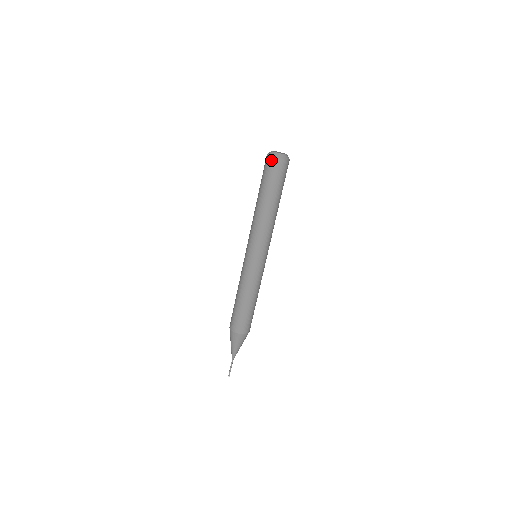
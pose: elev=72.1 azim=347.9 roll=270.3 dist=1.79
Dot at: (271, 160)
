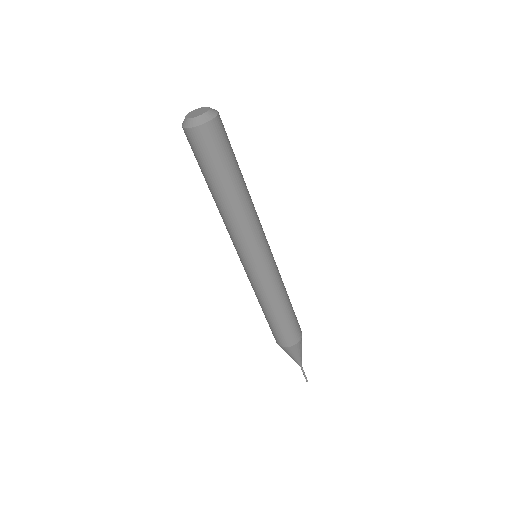
Dot at: (189, 135)
